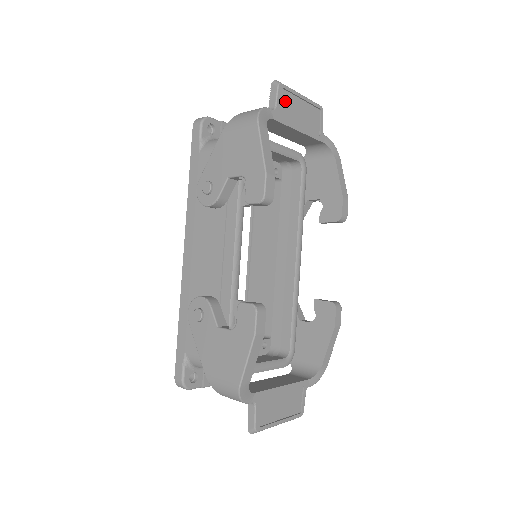
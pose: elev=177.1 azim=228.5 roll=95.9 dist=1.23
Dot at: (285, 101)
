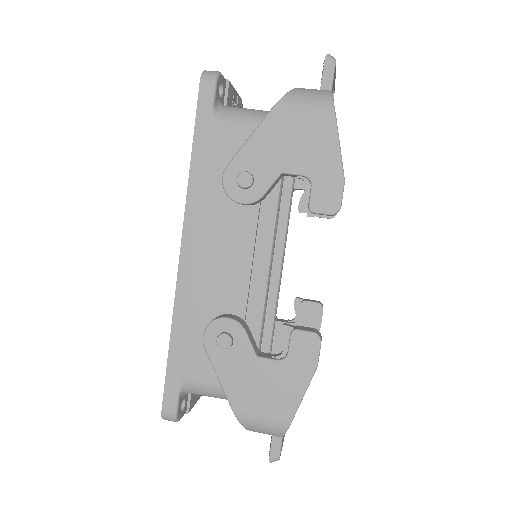
Dot at: occluded
